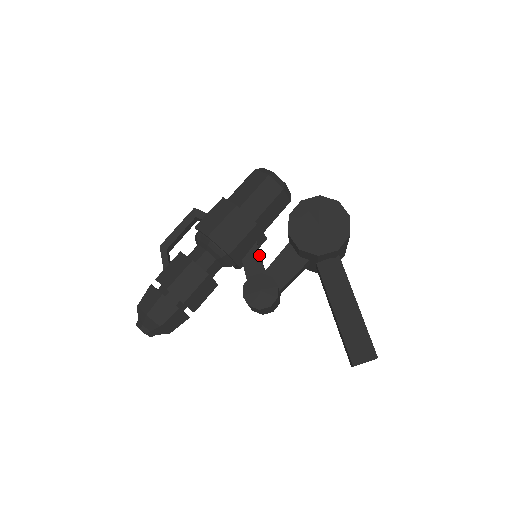
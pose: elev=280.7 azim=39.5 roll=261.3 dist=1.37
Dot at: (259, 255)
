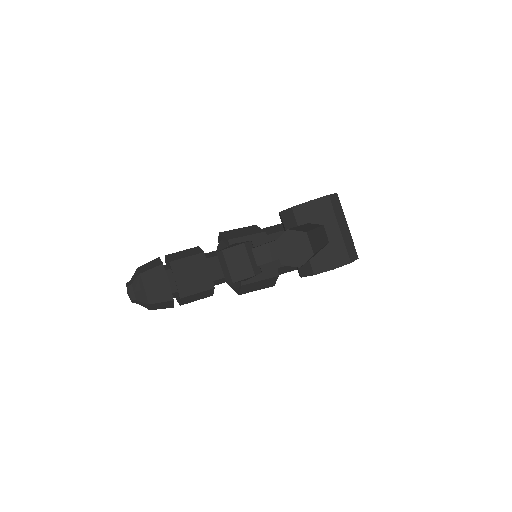
Dot at: occluded
